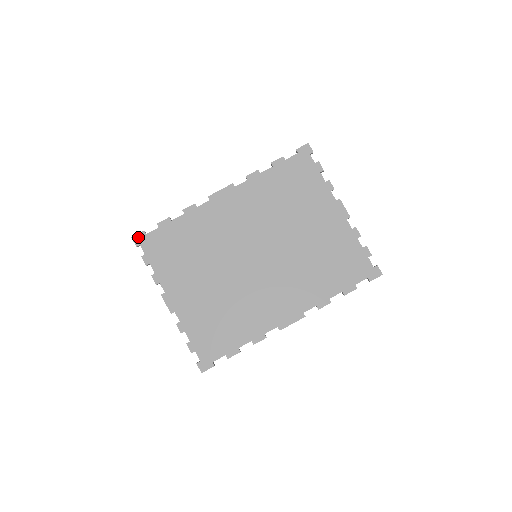
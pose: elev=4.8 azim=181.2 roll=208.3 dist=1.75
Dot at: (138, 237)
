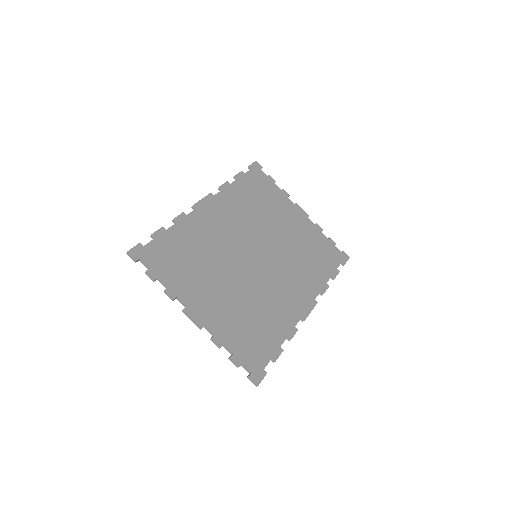
Dot at: (135, 250)
